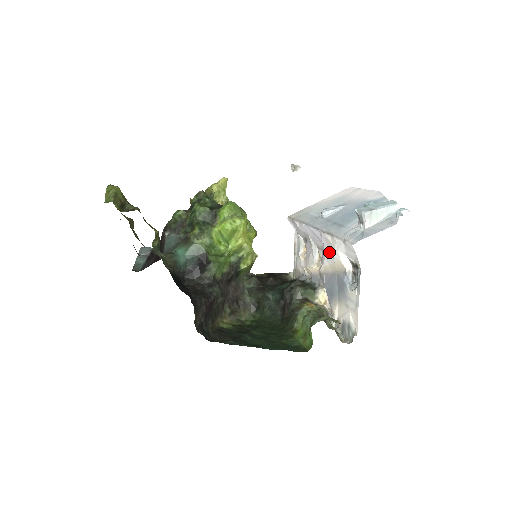
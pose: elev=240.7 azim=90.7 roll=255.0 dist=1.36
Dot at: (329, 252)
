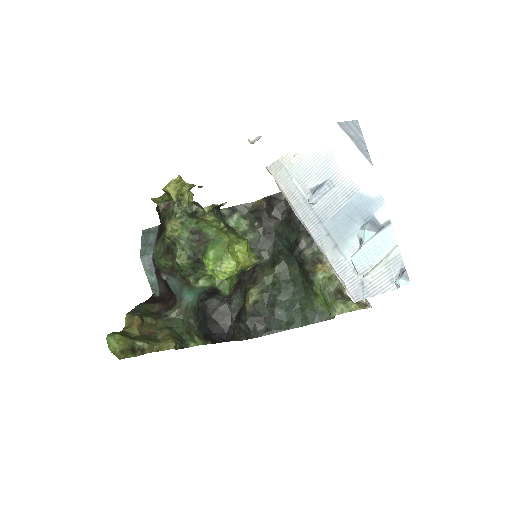
Dot at: occluded
